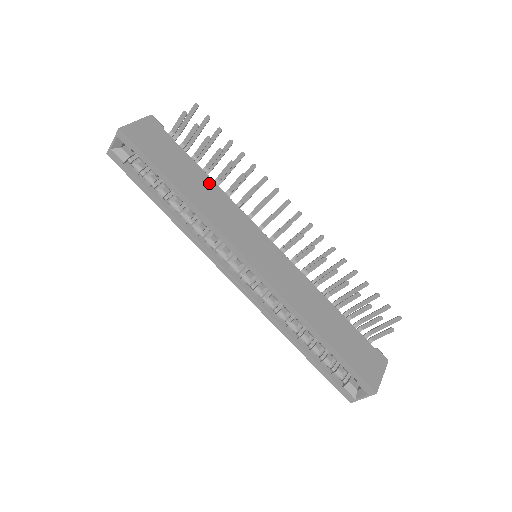
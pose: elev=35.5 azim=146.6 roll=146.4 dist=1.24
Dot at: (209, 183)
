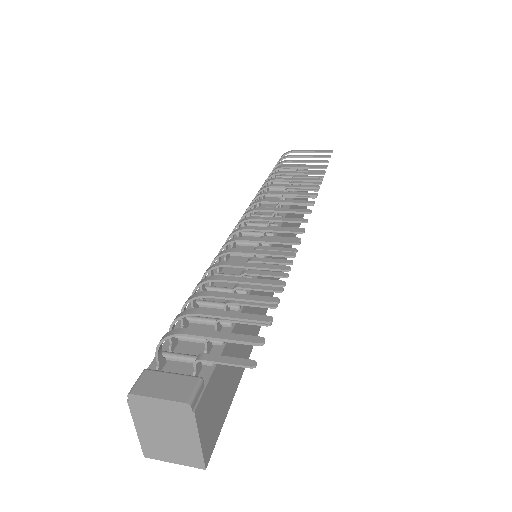
Dot at: (246, 312)
